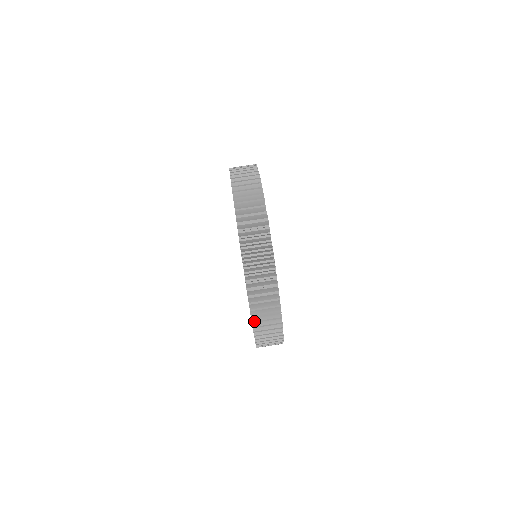
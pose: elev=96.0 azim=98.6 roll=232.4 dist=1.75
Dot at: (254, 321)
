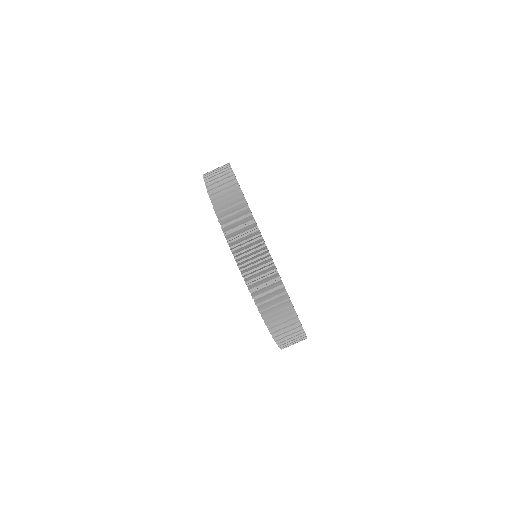
Dot at: (236, 257)
